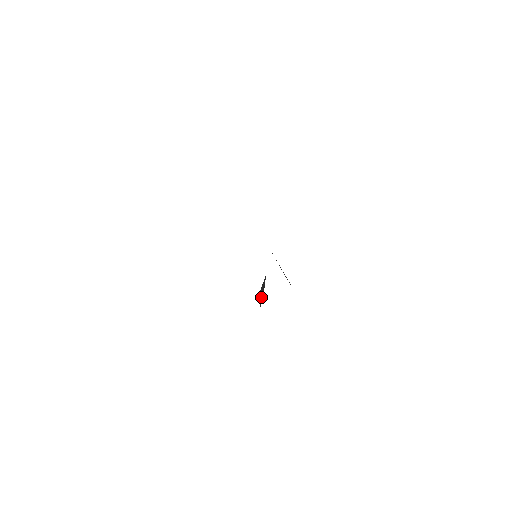
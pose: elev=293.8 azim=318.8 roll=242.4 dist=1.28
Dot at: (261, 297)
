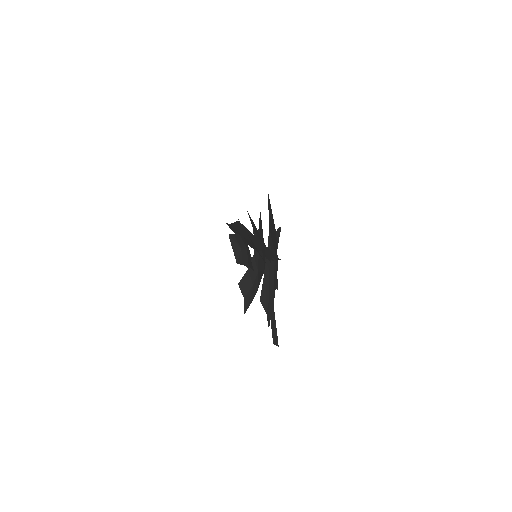
Dot at: (245, 289)
